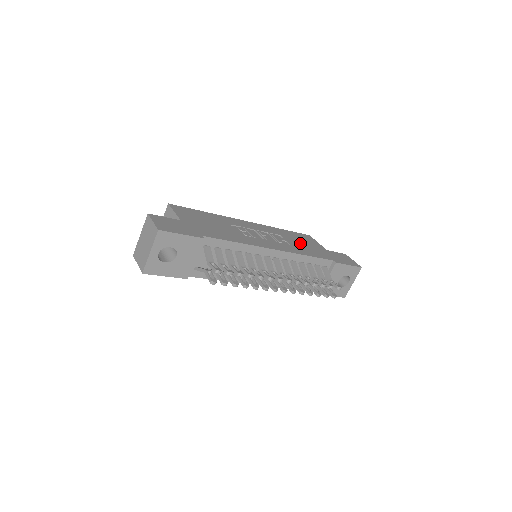
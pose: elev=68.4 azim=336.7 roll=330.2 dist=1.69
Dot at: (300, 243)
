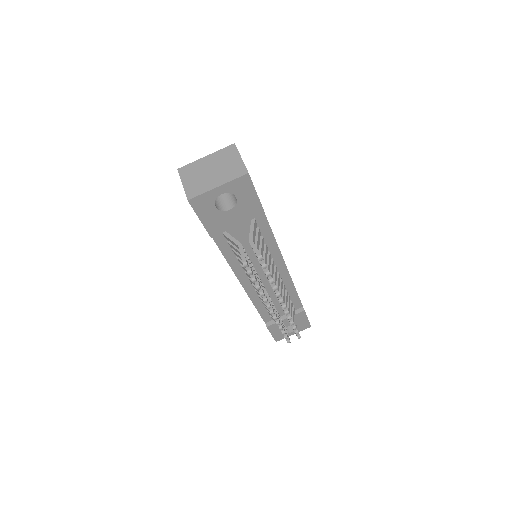
Dot at: occluded
